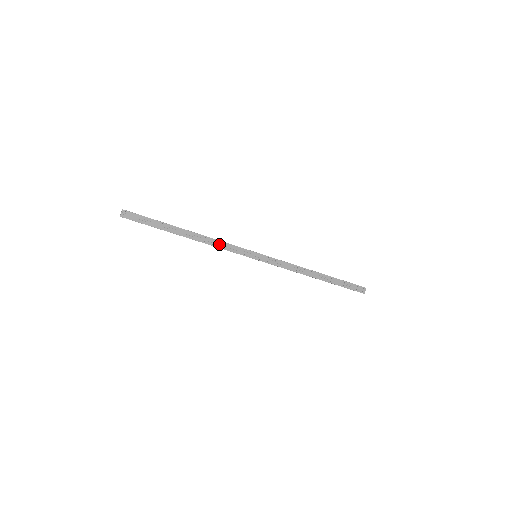
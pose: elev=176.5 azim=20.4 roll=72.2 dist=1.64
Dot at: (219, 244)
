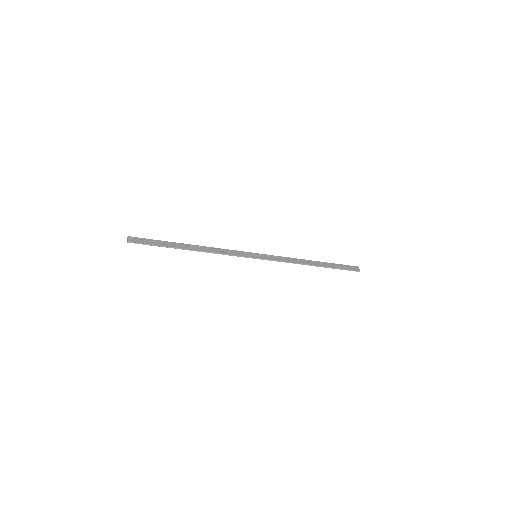
Dot at: (221, 251)
